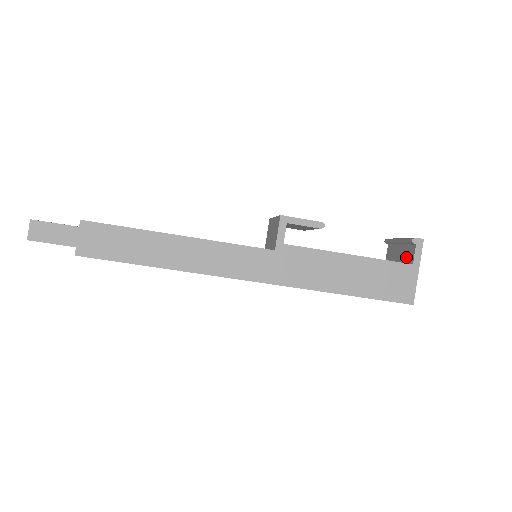
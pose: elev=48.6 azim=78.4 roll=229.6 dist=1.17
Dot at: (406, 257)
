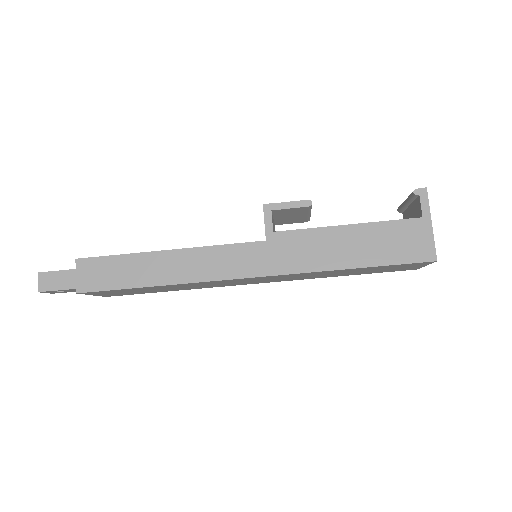
Dot at: (416, 214)
